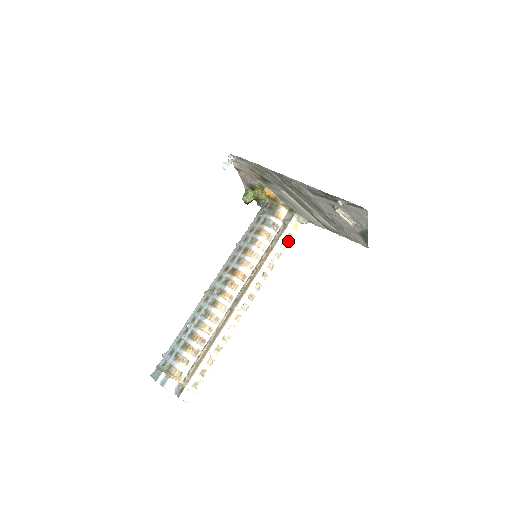
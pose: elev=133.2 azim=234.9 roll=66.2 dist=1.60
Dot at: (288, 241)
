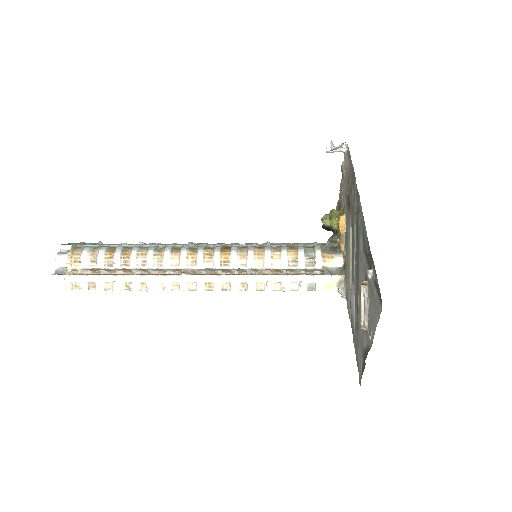
Dot at: (305, 289)
